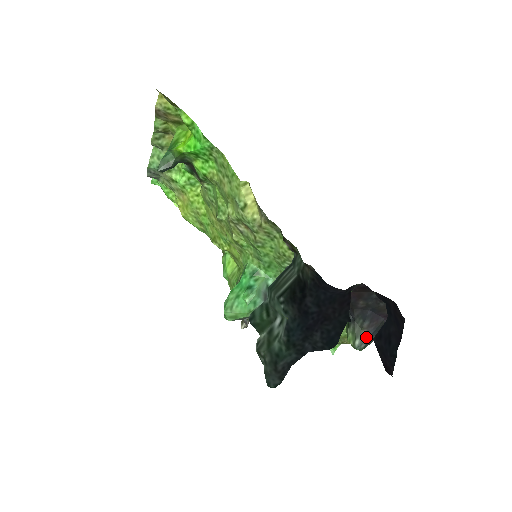
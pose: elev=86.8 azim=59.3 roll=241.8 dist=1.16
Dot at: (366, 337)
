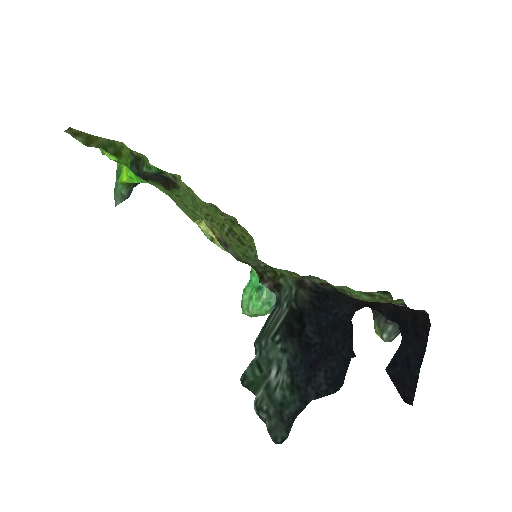
Dot at: (394, 330)
